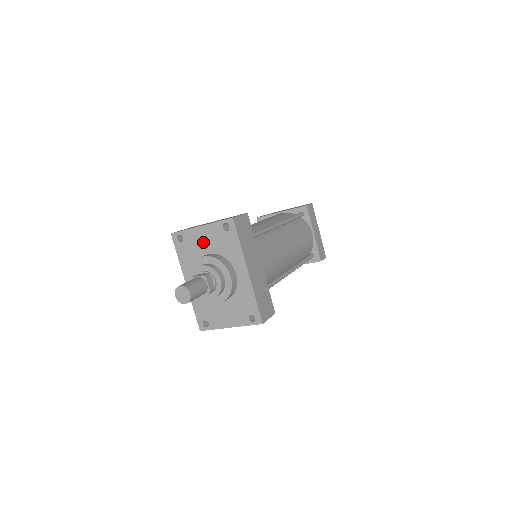
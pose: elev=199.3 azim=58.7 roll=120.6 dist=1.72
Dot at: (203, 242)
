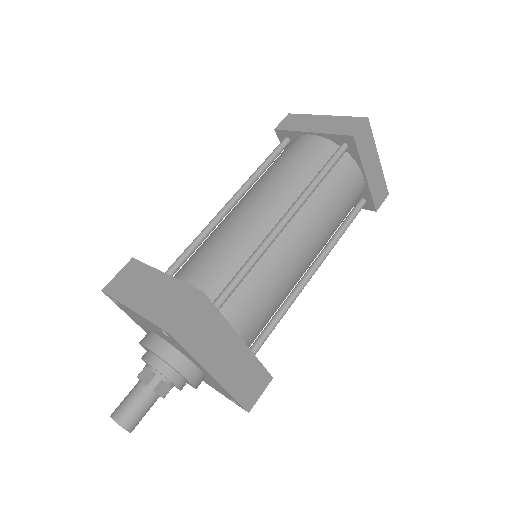
Dot at: (144, 323)
